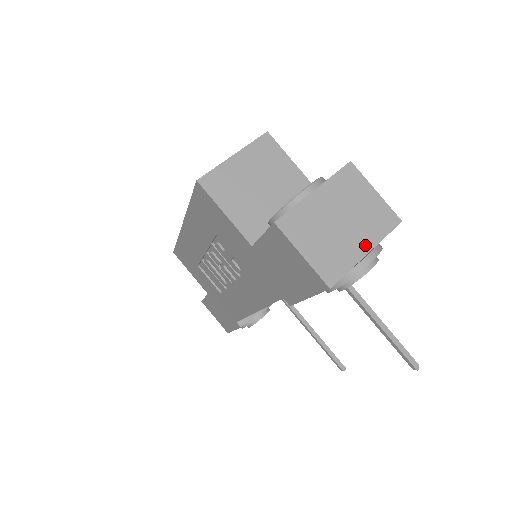
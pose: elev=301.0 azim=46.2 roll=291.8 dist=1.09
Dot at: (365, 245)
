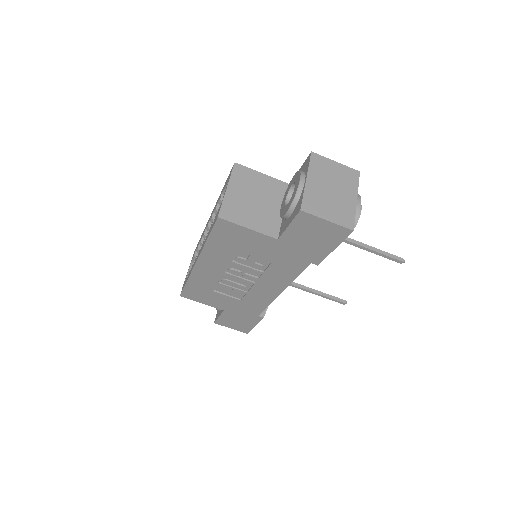
Dot at: (352, 196)
